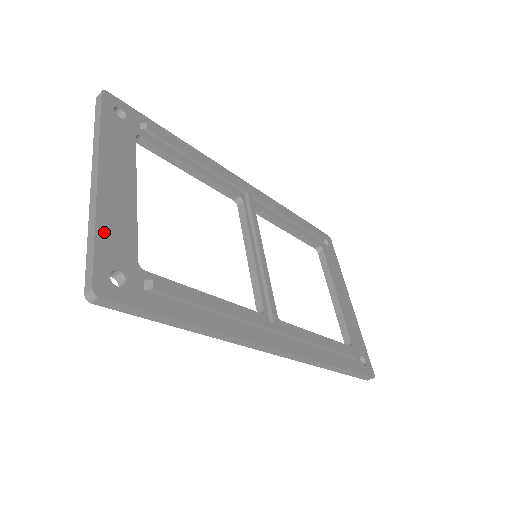
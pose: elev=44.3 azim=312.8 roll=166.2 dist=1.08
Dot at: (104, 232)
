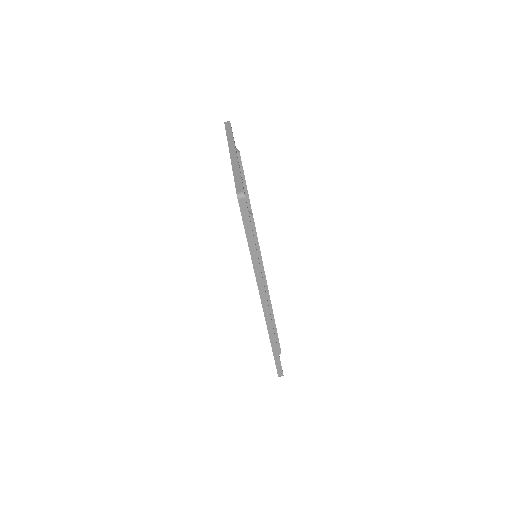
Dot at: occluded
